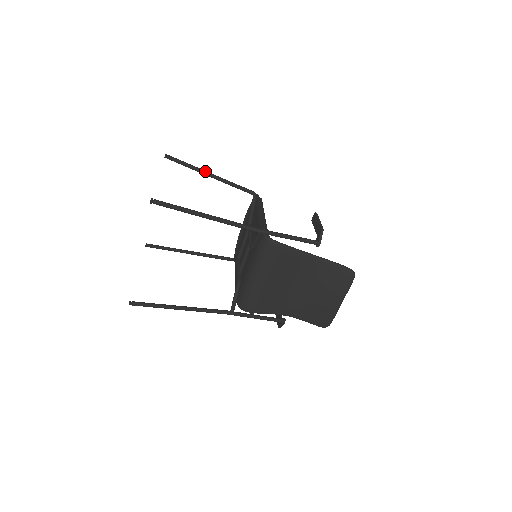
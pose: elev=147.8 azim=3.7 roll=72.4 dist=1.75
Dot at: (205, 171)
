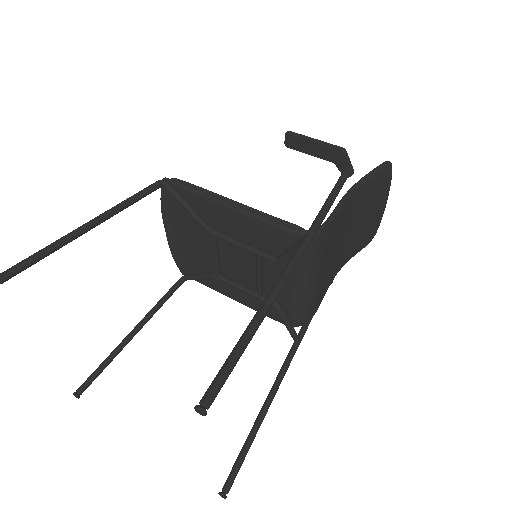
Dot at: (78, 230)
